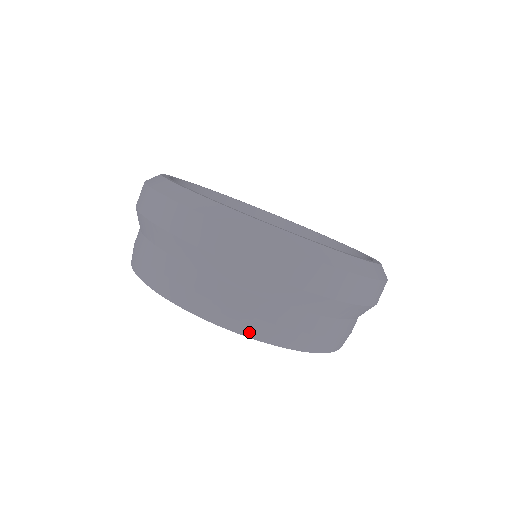
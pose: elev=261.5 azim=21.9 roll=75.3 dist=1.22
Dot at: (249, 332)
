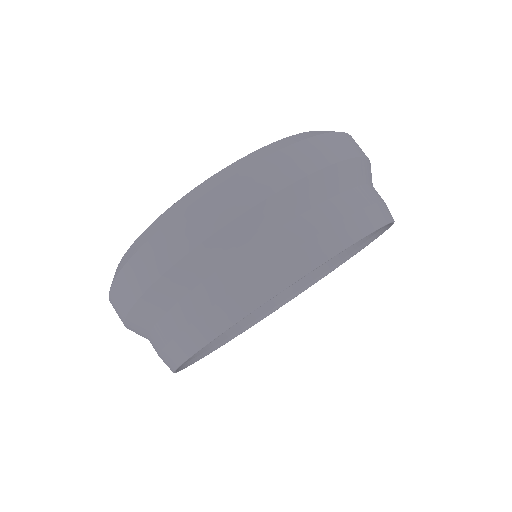
Dot at: (272, 289)
